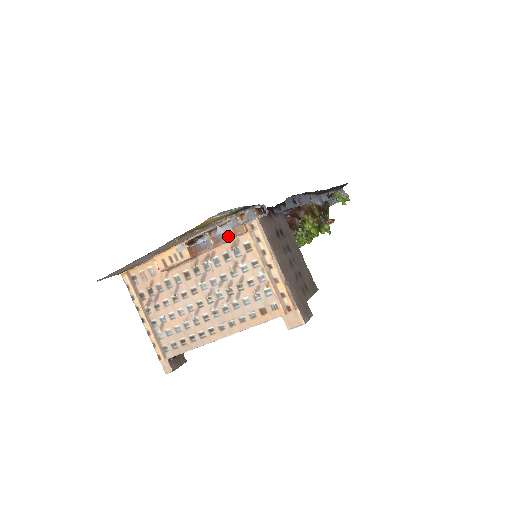
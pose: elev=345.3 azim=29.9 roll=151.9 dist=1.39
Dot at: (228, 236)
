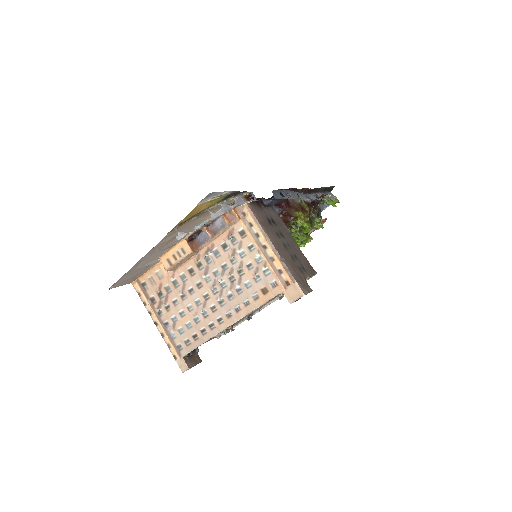
Dot at: (223, 226)
